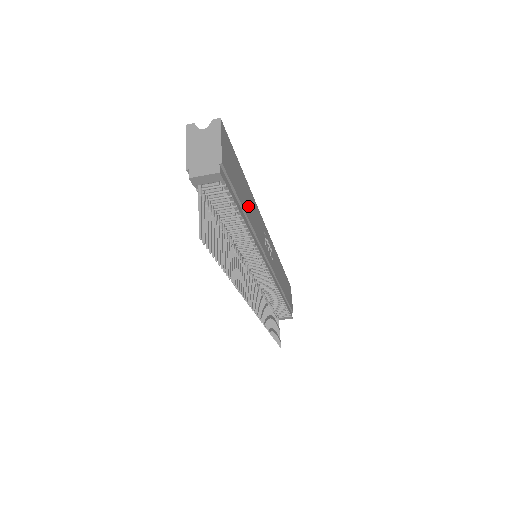
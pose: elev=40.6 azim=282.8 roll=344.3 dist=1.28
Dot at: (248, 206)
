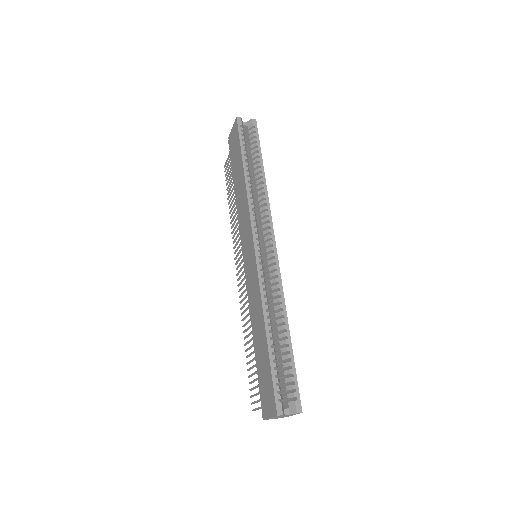
Dot at: occluded
